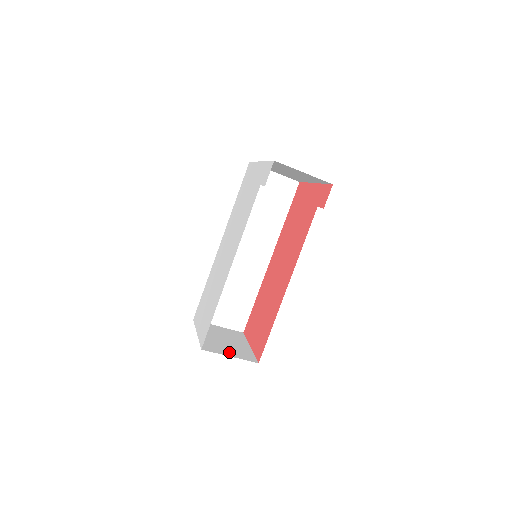
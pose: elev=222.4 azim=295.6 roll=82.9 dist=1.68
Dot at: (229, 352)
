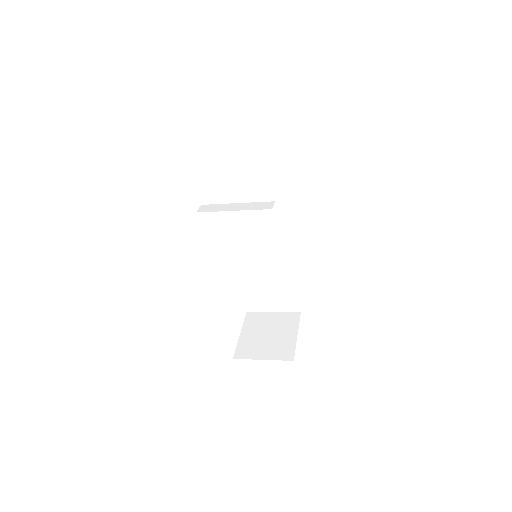
Dot at: (264, 353)
